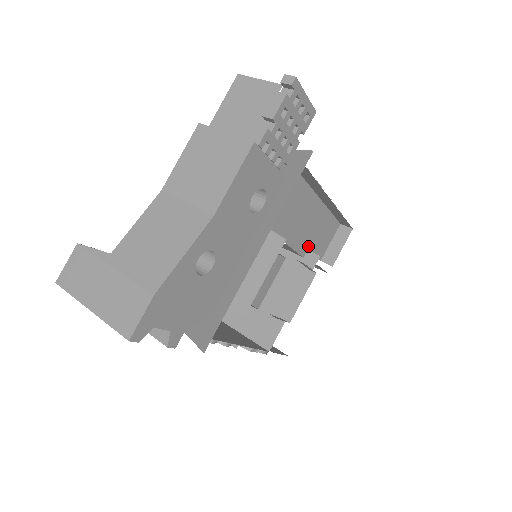
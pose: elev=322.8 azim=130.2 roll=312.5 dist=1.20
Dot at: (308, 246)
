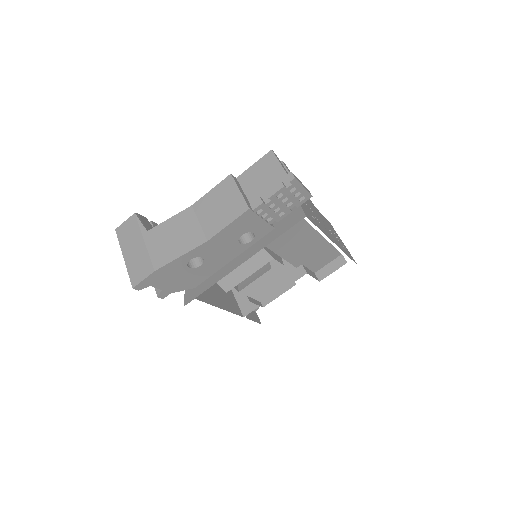
Dot at: (303, 262)
